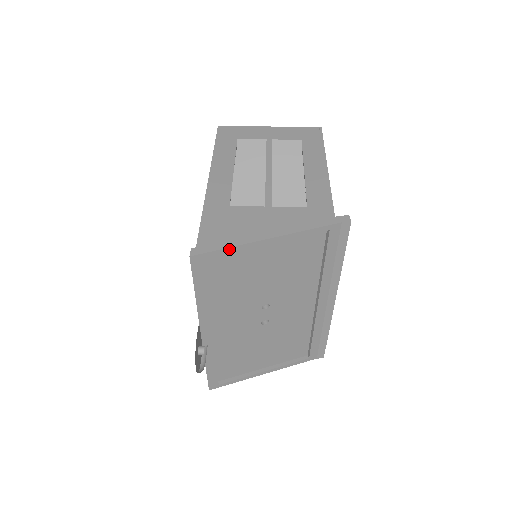
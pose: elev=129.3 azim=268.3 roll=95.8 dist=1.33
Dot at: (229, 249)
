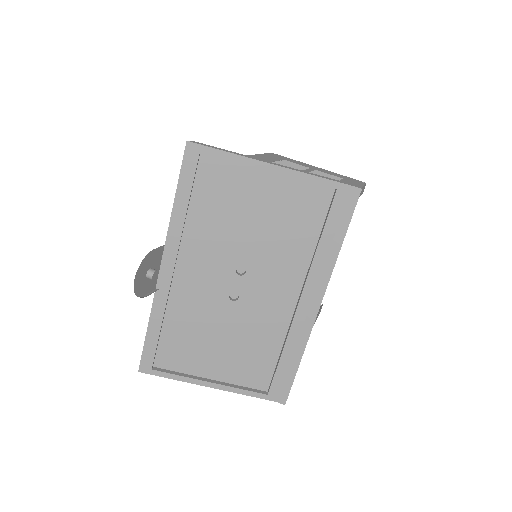
Dot at: (228, 154)
